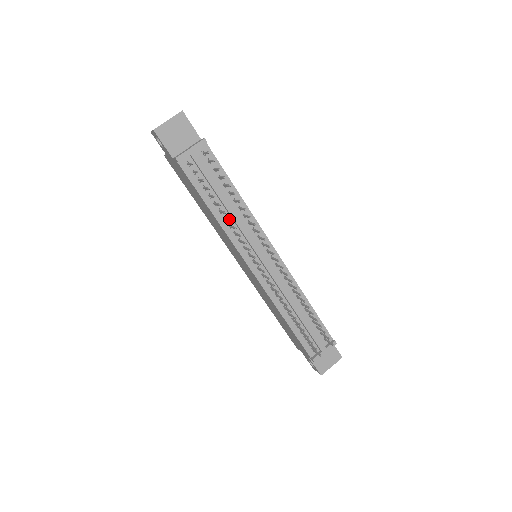
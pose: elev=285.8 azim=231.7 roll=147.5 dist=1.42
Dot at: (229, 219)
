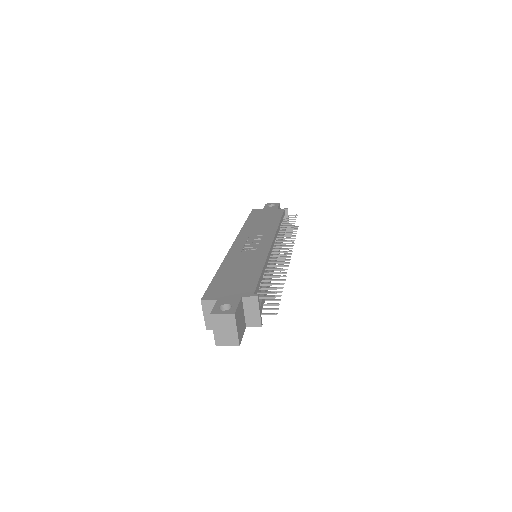
Dot at: (281, 284)
